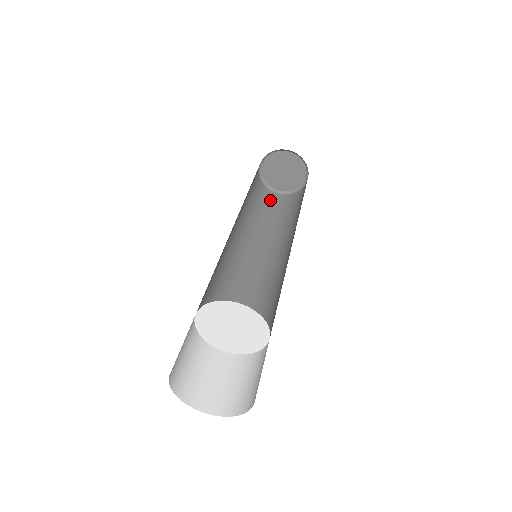
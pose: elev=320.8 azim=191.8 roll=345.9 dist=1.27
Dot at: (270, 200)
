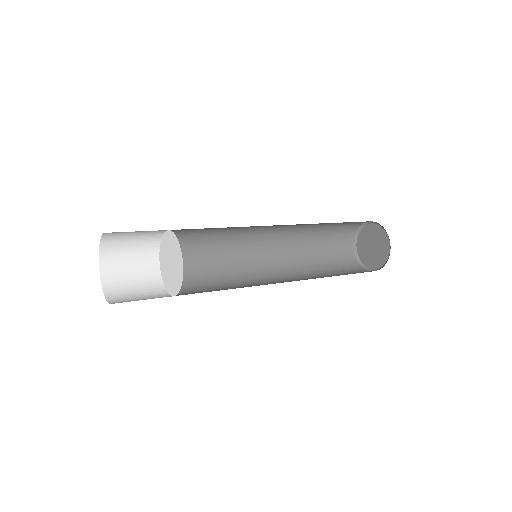
Dot at: (348, 266)
